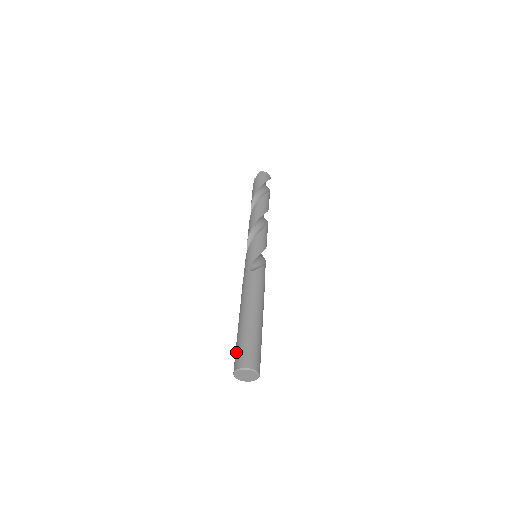
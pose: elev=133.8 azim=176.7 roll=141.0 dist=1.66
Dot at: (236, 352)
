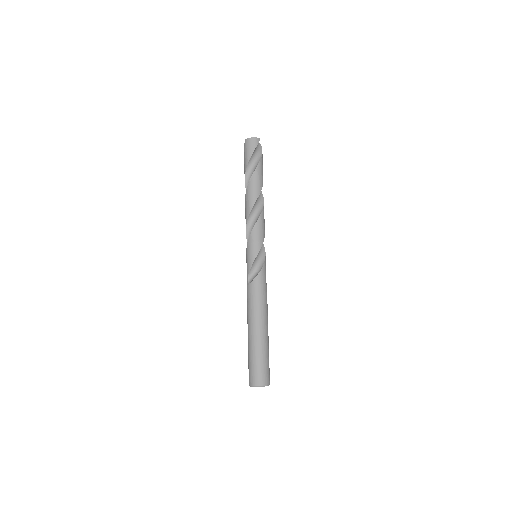
Dot at: (248, 368)
